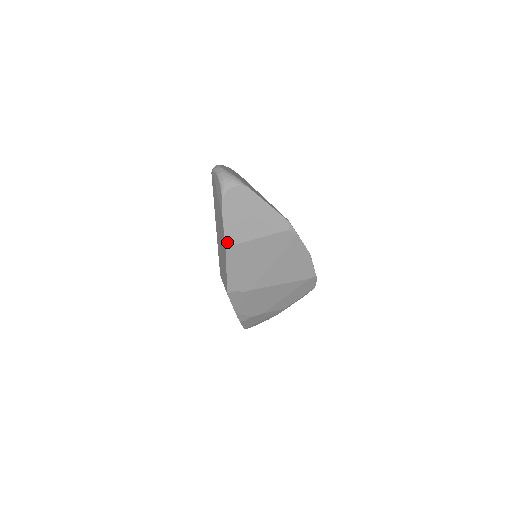
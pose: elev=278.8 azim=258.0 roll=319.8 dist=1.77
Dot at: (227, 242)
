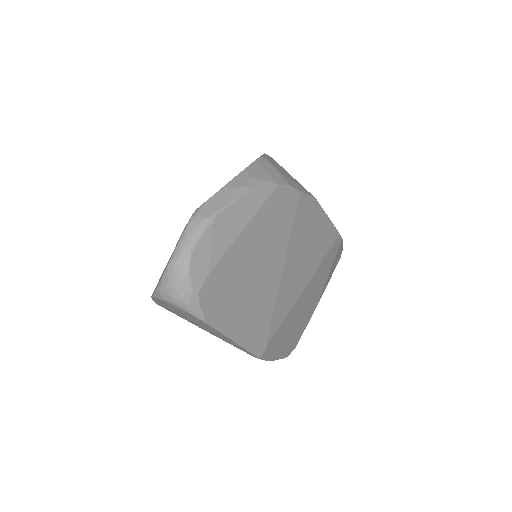
Dot at: occluded
